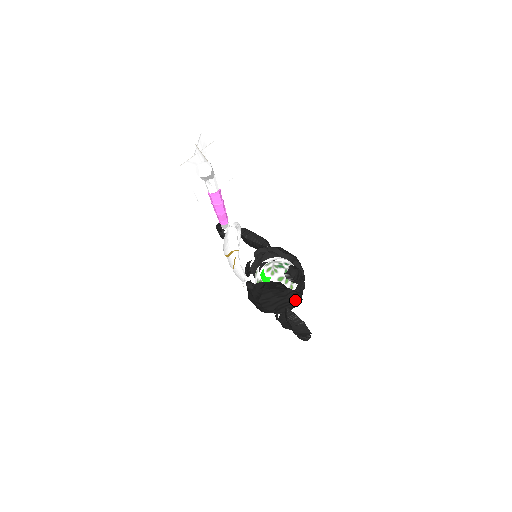
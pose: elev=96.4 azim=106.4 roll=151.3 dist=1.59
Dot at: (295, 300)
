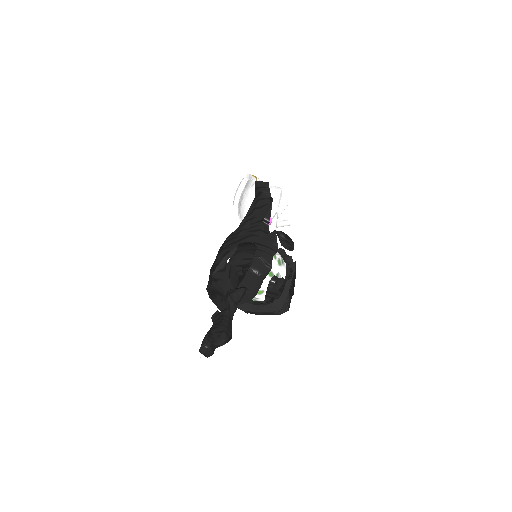
Dot at: (265, 248)
